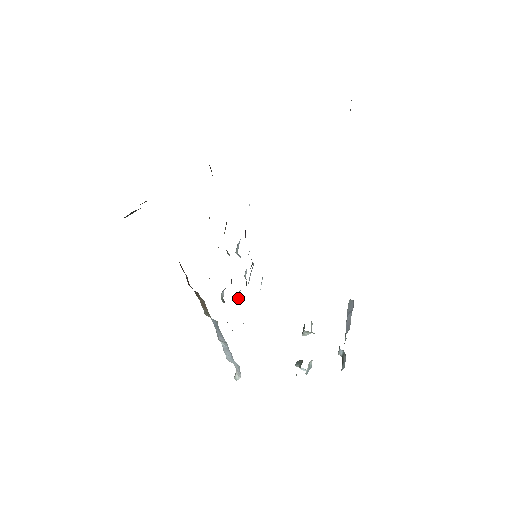
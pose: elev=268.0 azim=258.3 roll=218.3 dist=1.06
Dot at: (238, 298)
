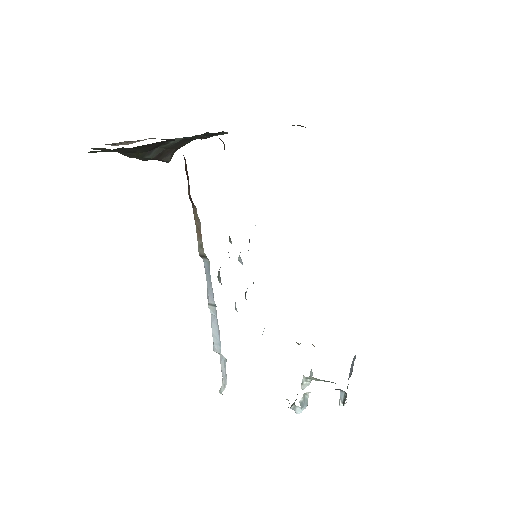
Dot at: (235, 306)
